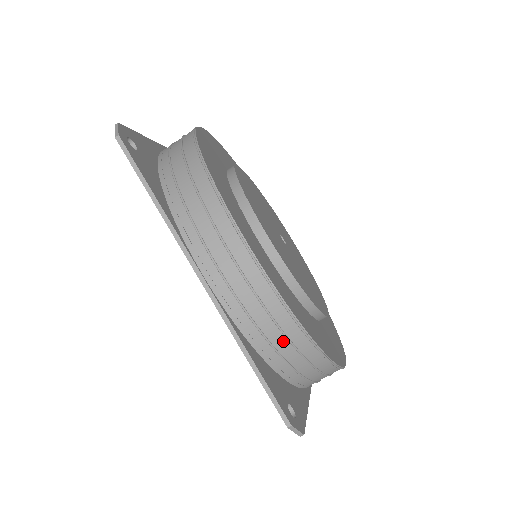
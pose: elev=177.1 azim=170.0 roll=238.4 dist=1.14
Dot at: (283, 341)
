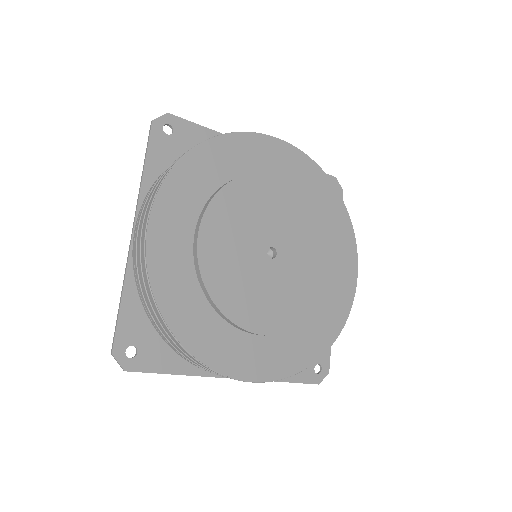
Dot at: (150, 303)
